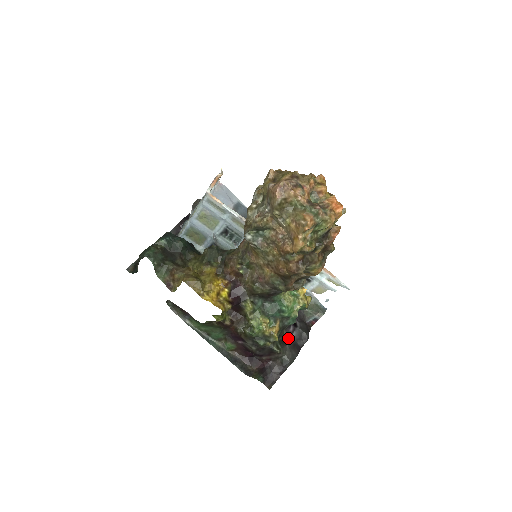
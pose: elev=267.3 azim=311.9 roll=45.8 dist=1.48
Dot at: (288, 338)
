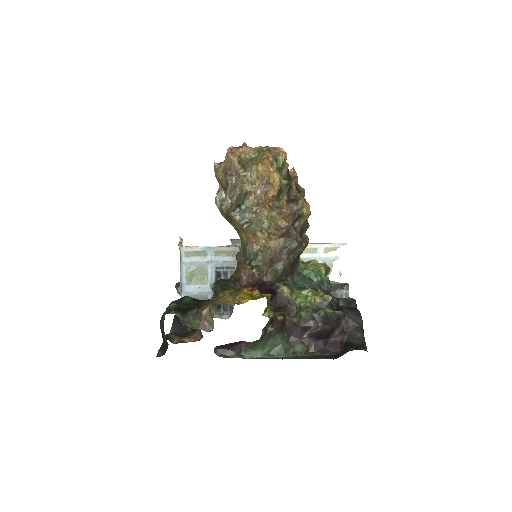
Dot at: (339, 306)
